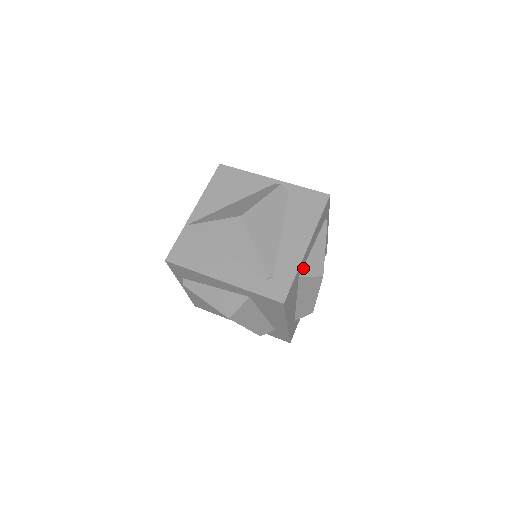
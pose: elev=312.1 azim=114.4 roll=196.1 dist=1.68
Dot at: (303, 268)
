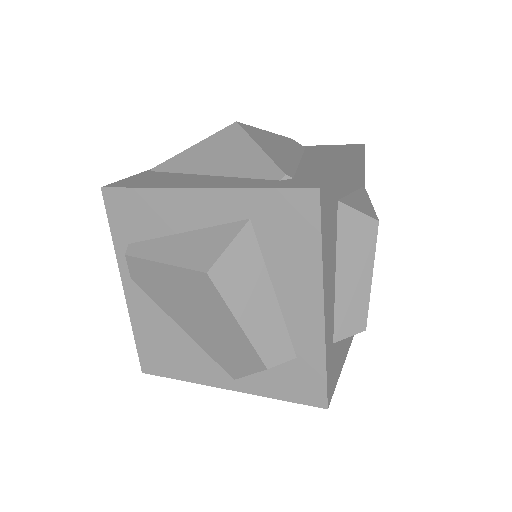
Dot at: (342, 198)
